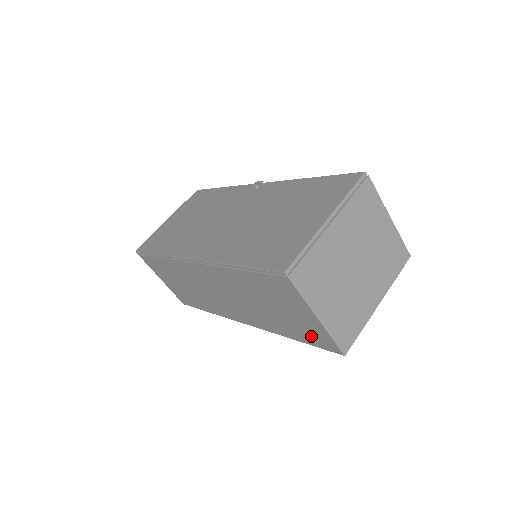
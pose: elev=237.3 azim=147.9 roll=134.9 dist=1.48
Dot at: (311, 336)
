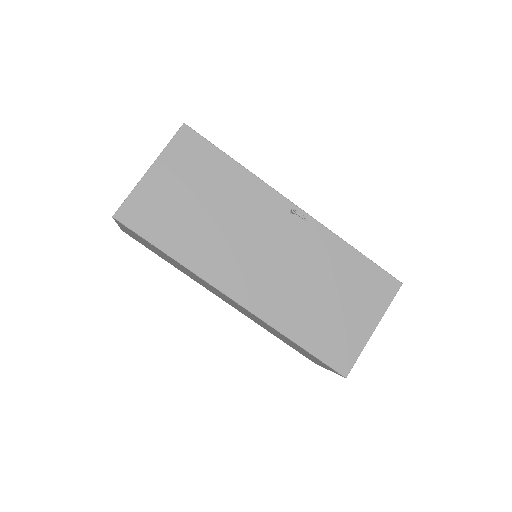
Dot at: (301, 353)
